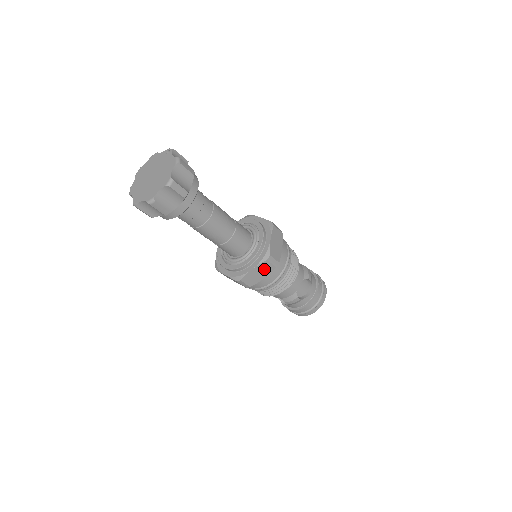
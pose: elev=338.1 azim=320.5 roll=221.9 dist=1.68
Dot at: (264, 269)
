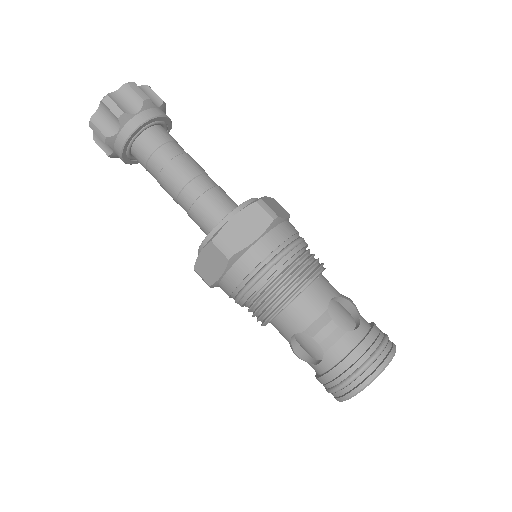
Dot at: (254, 220)
